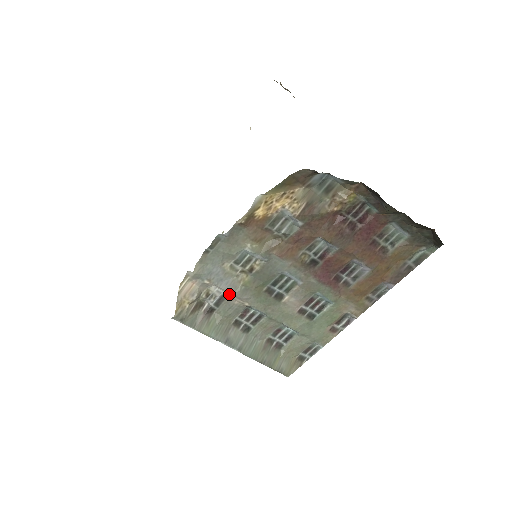
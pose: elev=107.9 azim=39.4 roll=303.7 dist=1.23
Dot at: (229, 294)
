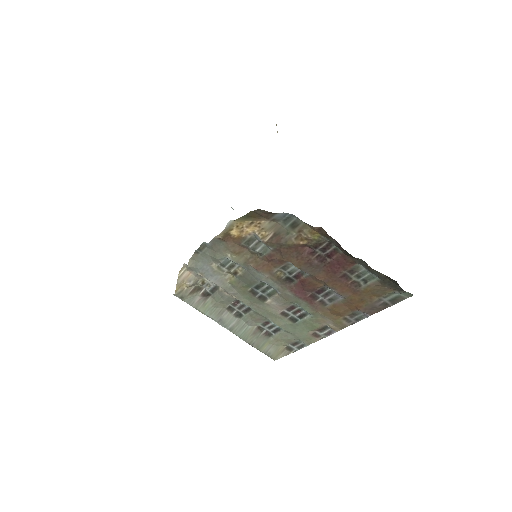
Dot at: (220, 286)
